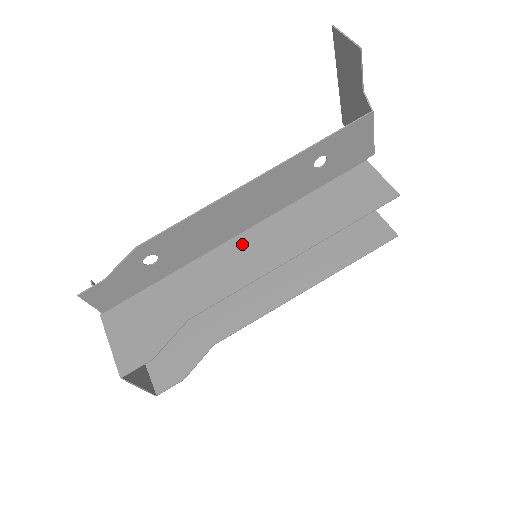
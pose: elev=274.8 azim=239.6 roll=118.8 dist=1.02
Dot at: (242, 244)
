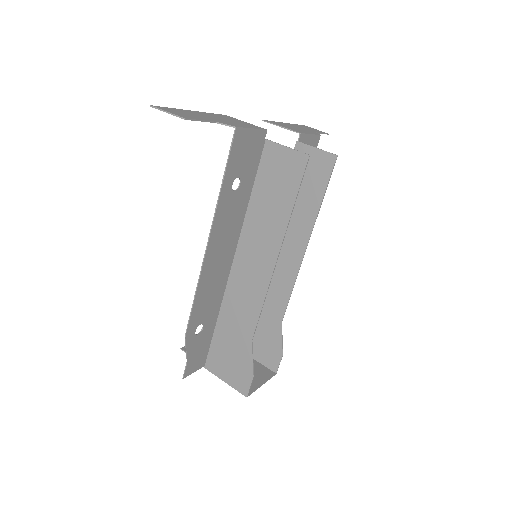
Dot at: (240, 269)
